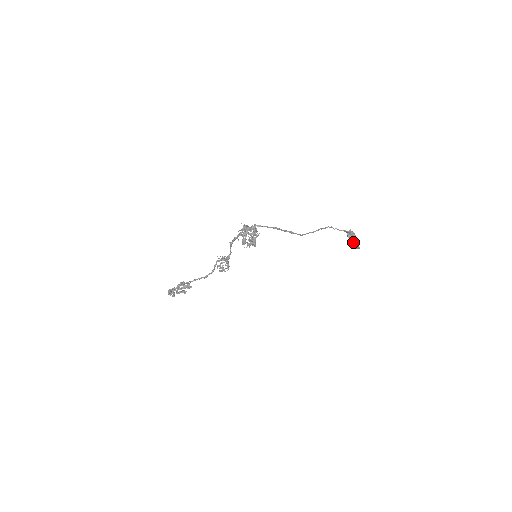
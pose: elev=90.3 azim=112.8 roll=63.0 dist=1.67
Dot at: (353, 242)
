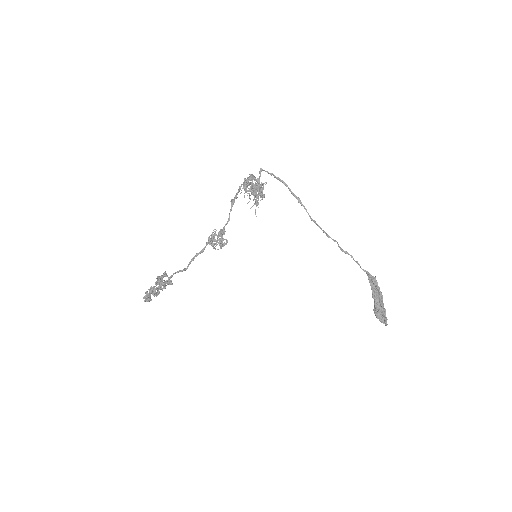
Dot at: (378, 302)
